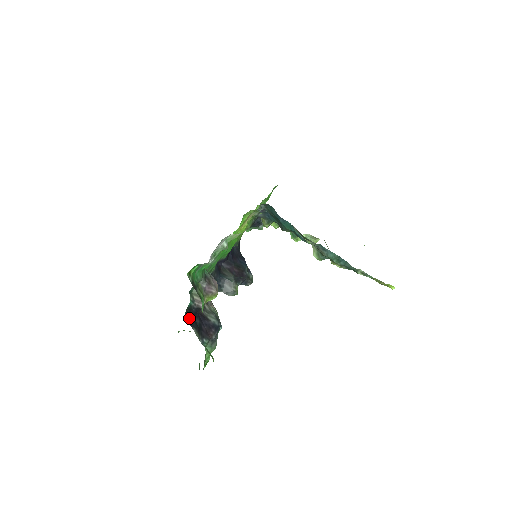
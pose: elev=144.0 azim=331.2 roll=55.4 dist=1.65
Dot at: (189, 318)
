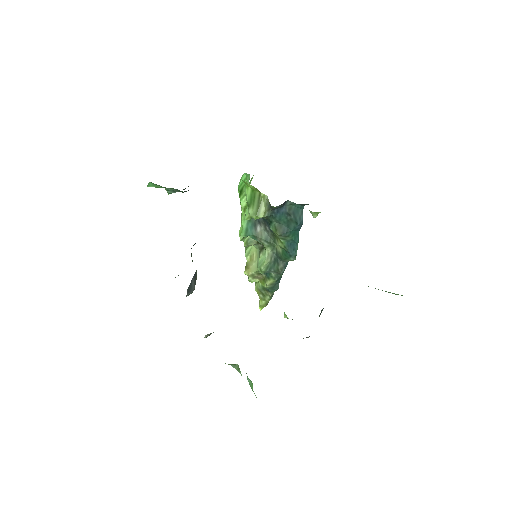
Dot at: occluded
